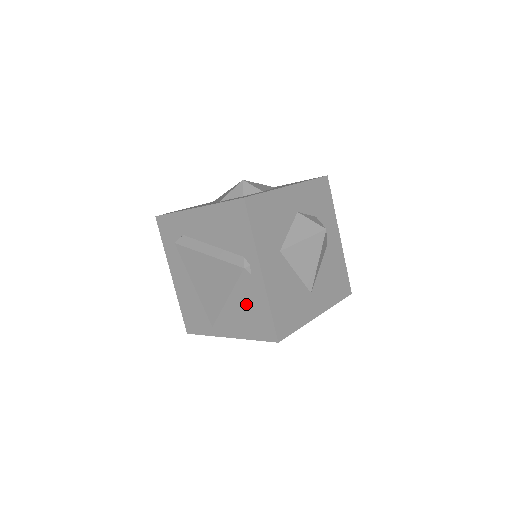
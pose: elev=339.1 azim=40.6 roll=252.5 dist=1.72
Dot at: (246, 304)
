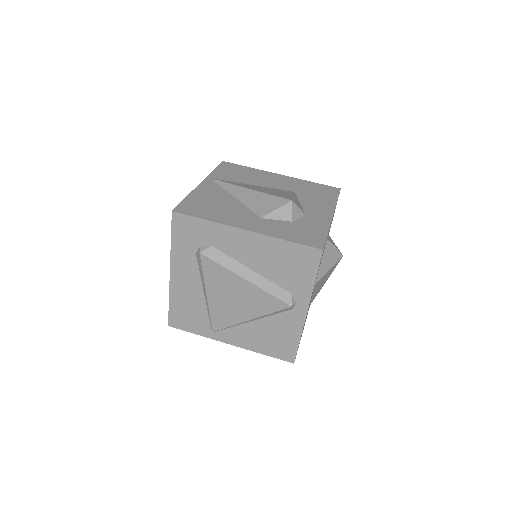
Dot at: (271, 328)
